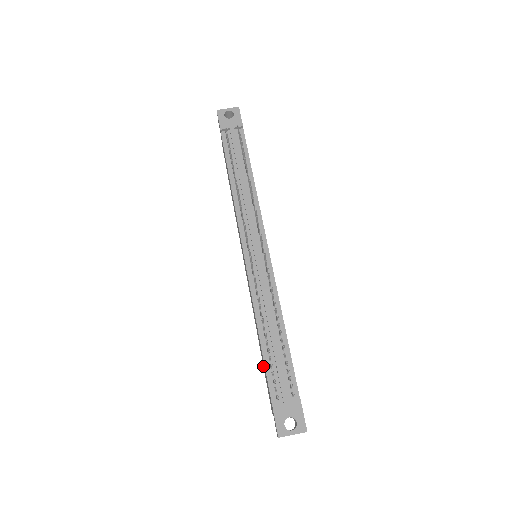
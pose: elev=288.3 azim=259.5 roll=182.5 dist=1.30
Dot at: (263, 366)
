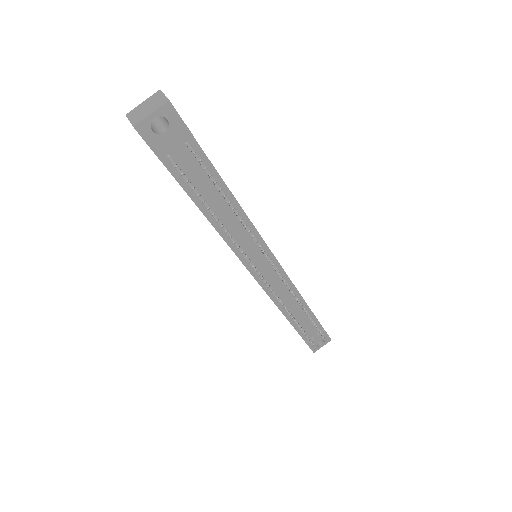
Dot at: occluded
